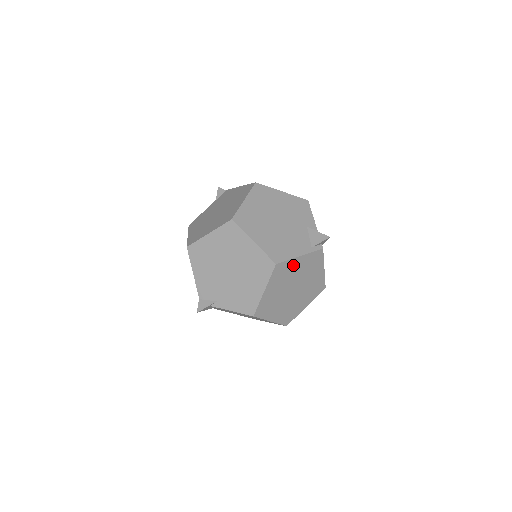
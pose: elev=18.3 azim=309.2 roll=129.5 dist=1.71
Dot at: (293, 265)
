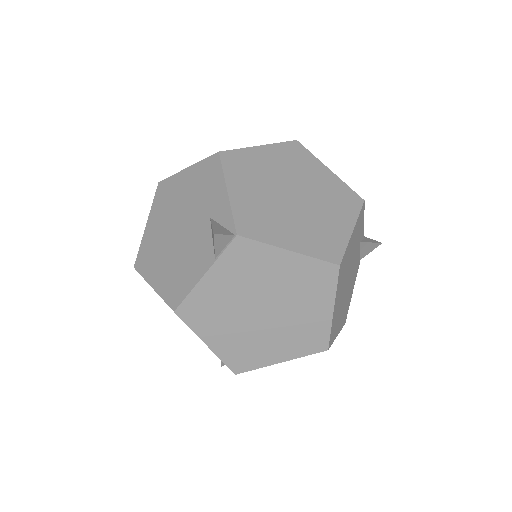
Dot at: occluded
